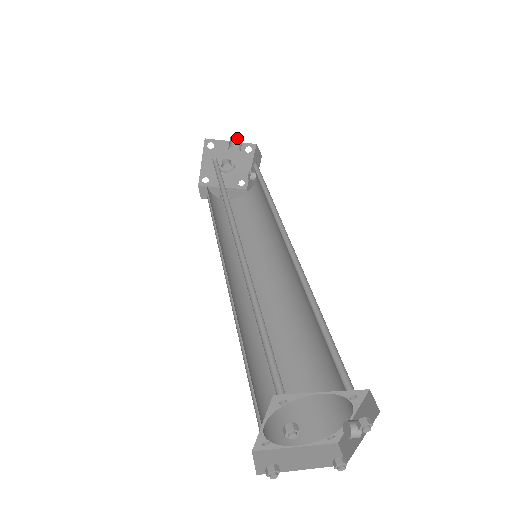
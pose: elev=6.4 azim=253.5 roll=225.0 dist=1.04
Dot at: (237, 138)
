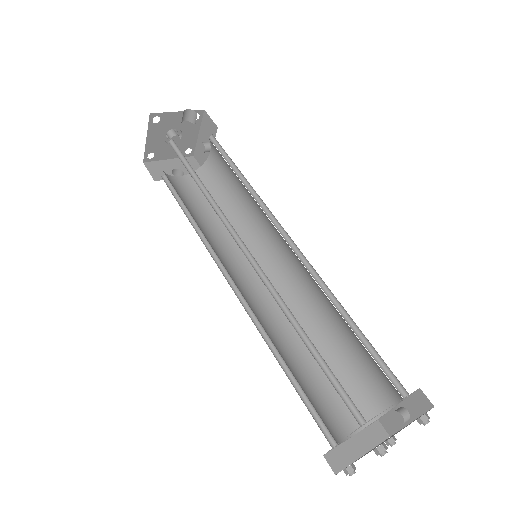
Dot at: (189, 111)
